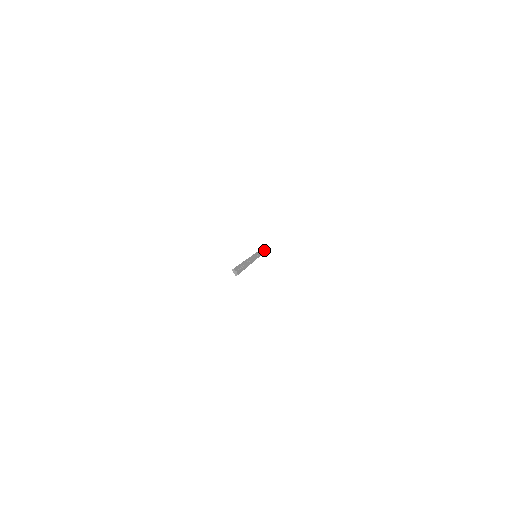
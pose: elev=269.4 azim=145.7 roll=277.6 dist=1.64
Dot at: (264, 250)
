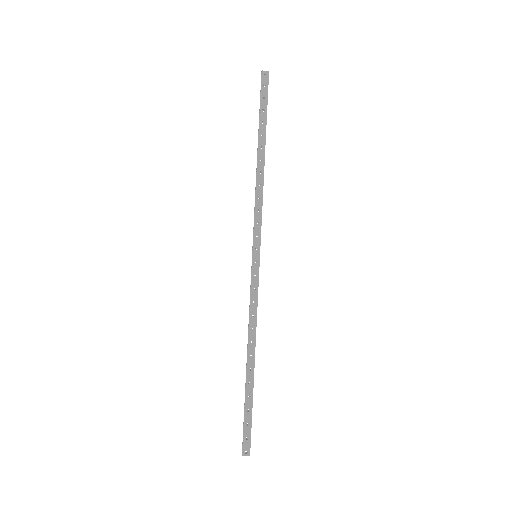
Dot at: (262, 146)
